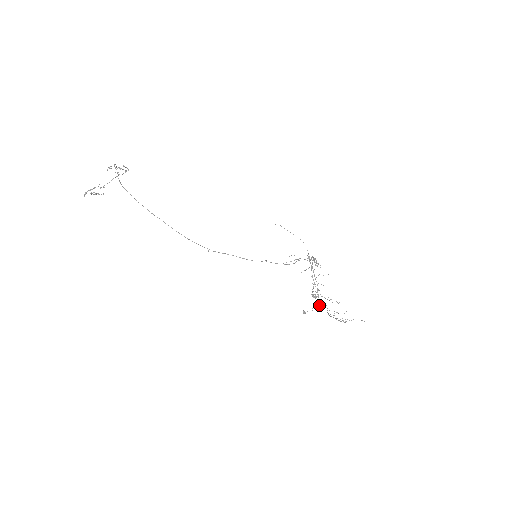
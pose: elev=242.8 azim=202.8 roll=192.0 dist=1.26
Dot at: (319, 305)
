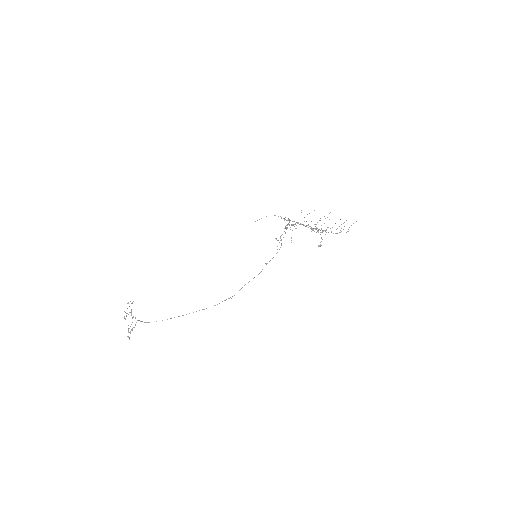
Dot at: (322, 231)
